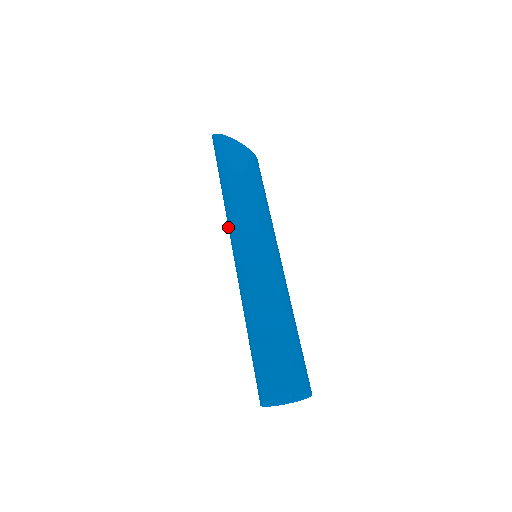
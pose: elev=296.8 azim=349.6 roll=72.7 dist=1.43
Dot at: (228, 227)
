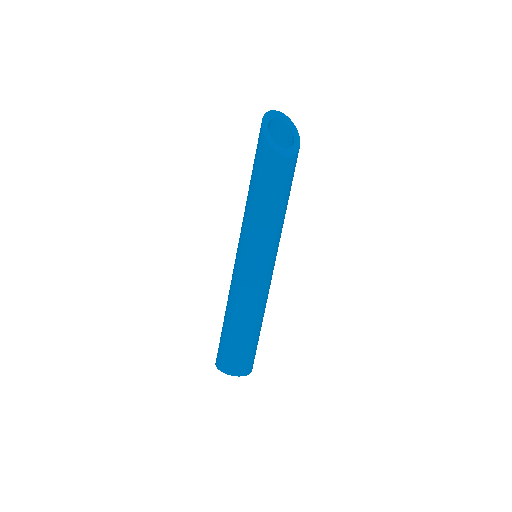
Dot at: occluded
